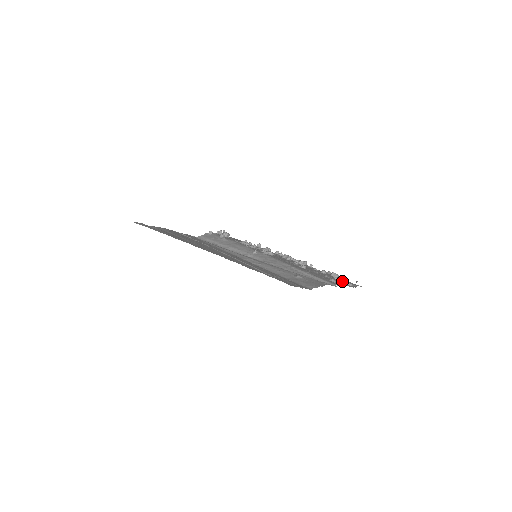
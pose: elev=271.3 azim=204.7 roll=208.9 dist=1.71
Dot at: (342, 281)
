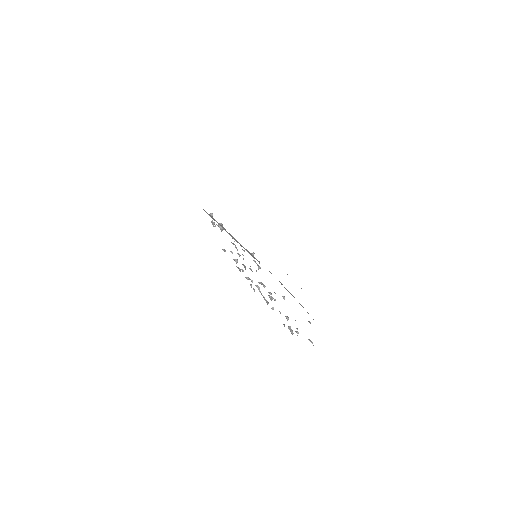
Dot at: occluded
